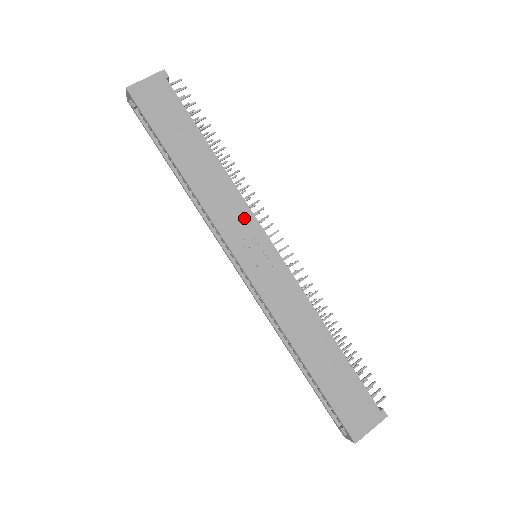
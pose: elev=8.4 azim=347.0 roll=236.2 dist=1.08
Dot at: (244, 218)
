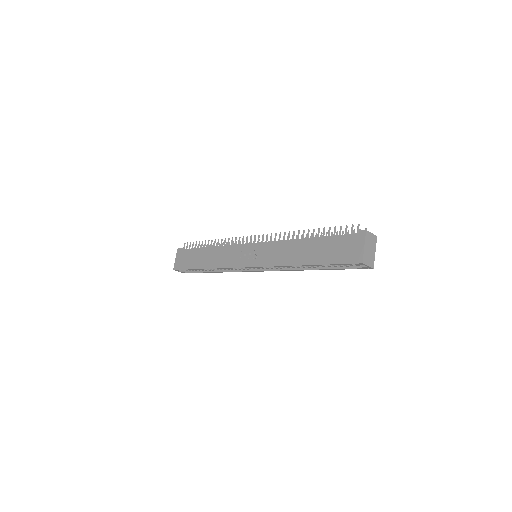
Dot at: (235, 251)
